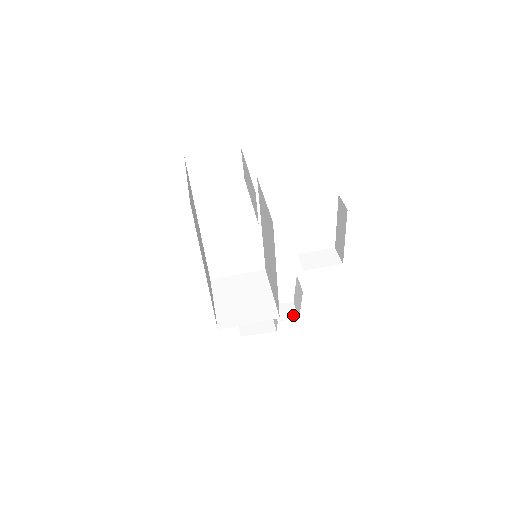
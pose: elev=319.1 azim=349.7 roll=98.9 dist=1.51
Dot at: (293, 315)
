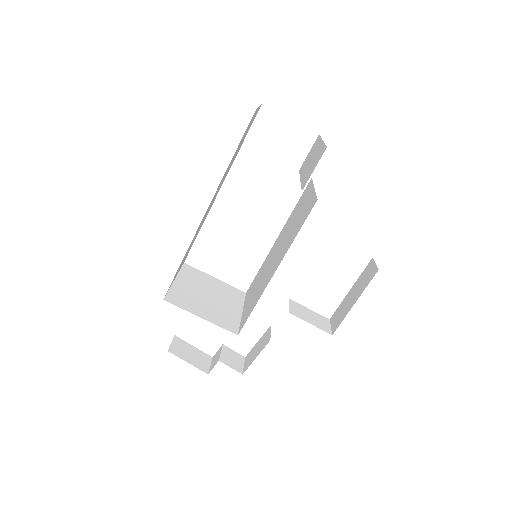
Dot at: (238, 367)
